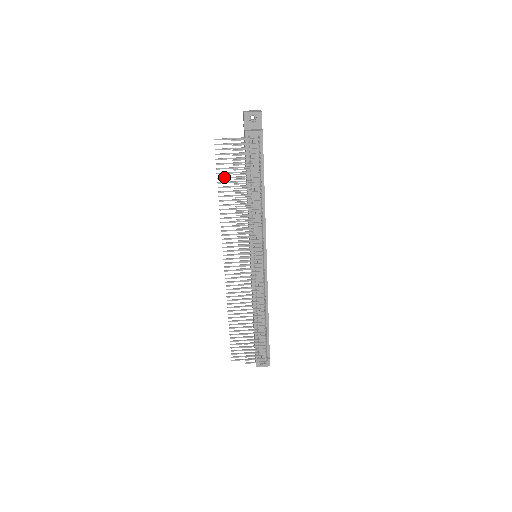
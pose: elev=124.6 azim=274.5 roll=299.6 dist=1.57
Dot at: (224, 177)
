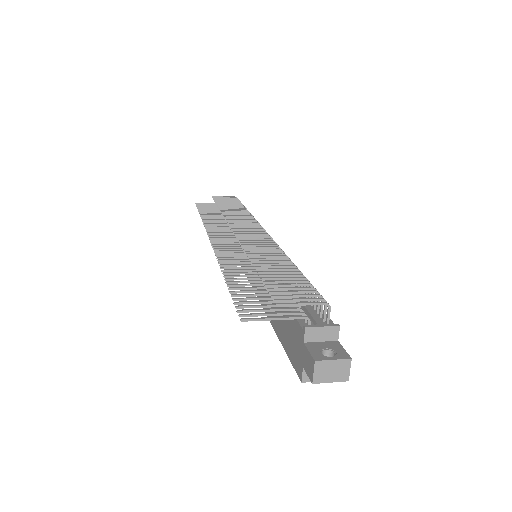
Dot at: (206, 211)
